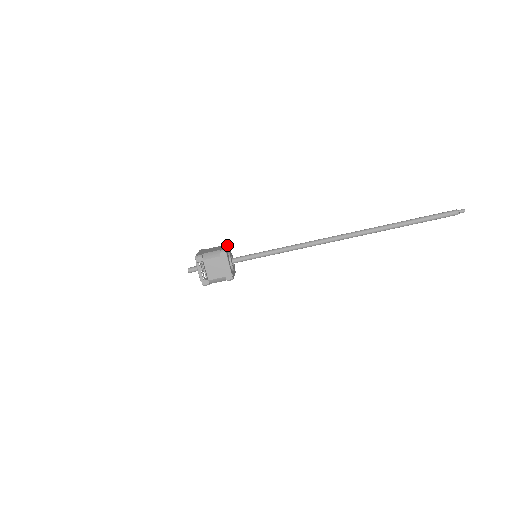
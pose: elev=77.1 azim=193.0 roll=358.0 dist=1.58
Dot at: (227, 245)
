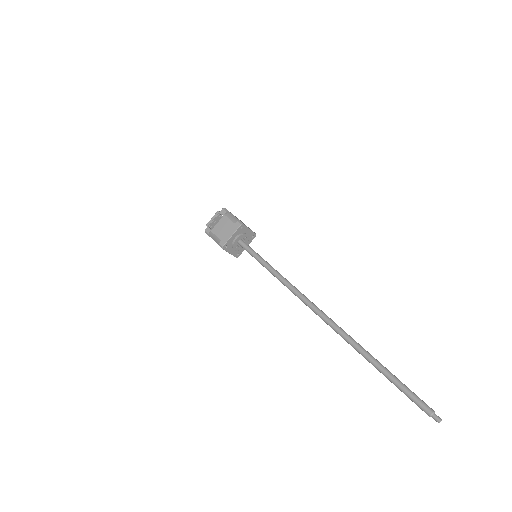
Dot at: occluded
